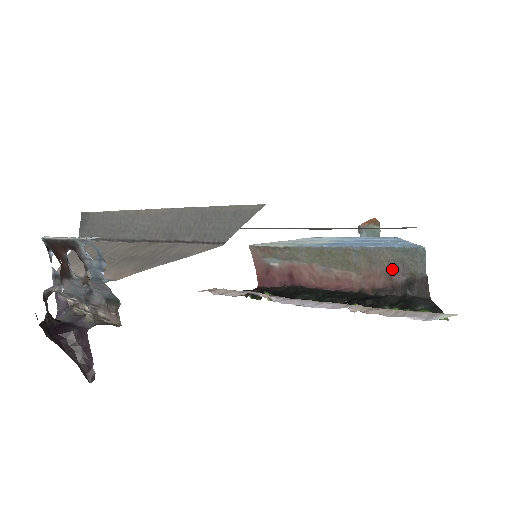
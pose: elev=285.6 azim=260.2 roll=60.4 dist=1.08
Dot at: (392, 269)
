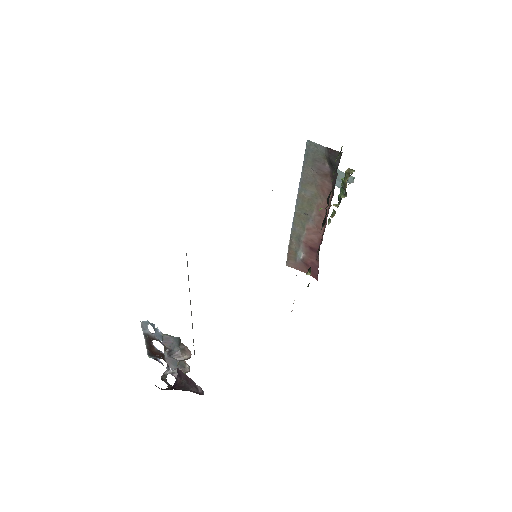
Dot at: (319, 171)
